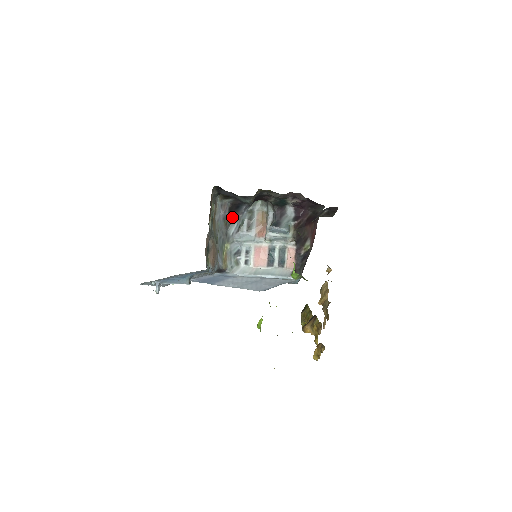
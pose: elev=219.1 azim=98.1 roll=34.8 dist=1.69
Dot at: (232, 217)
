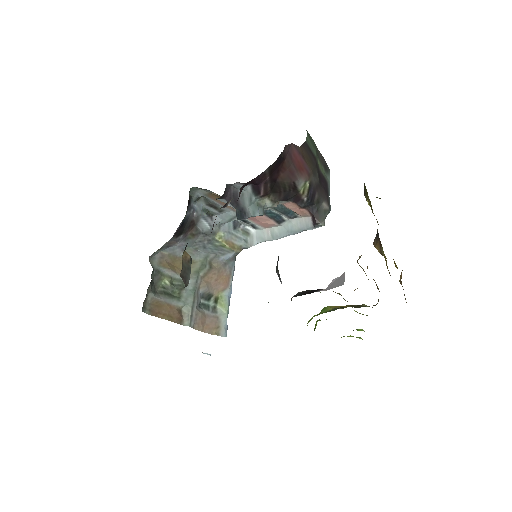
Dot at: (190, 226)
